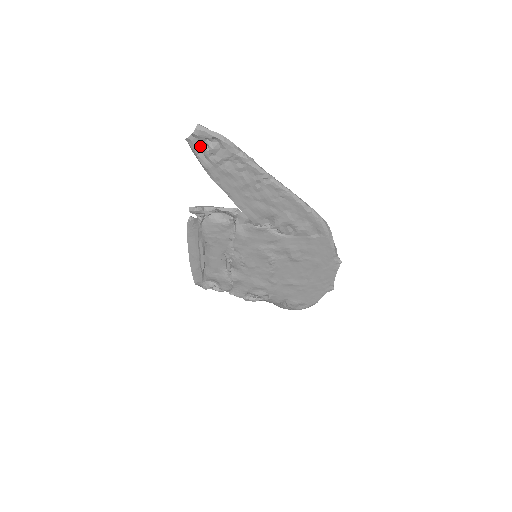
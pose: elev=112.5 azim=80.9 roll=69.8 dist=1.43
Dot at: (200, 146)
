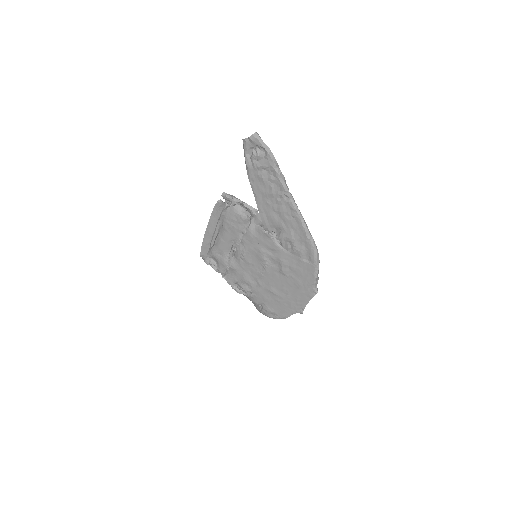
Dot at: (251, 149)
